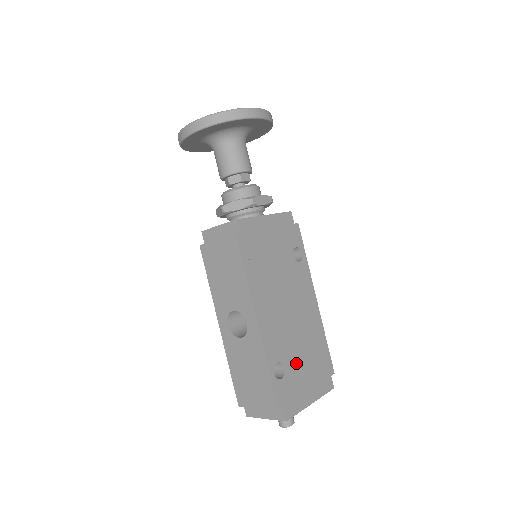
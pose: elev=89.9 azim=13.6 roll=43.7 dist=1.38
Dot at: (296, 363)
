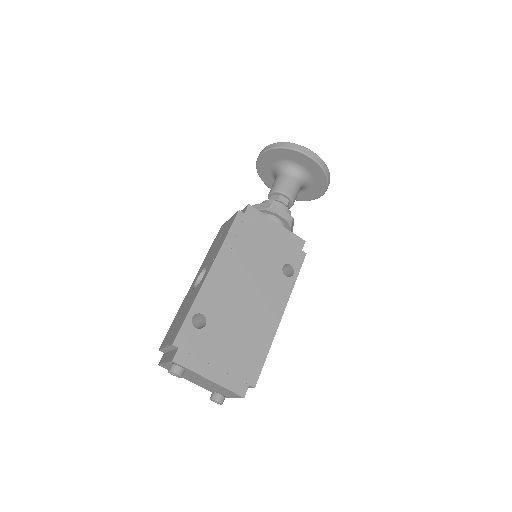
Dot at: (220, 334)
